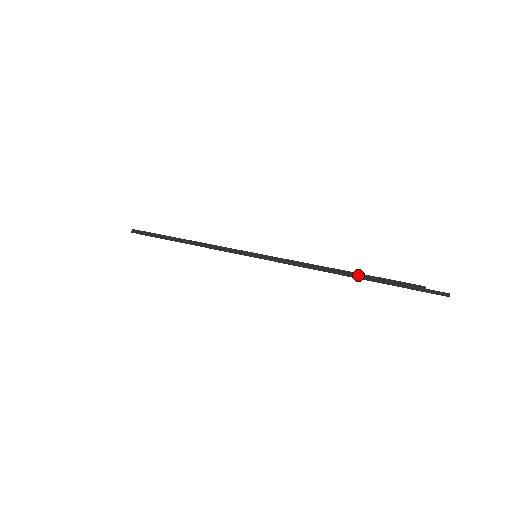
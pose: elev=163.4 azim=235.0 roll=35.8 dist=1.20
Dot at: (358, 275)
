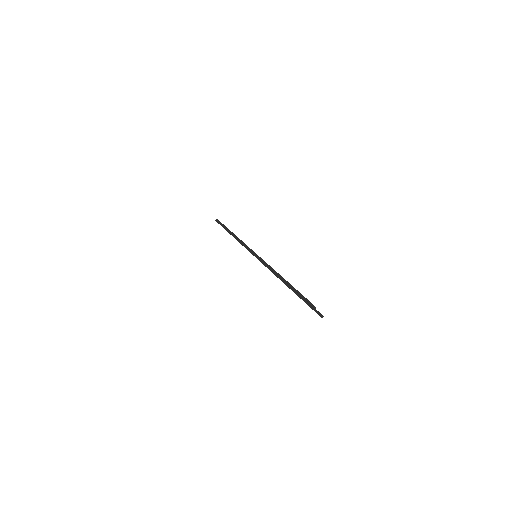
Dot at: (290, 286)
